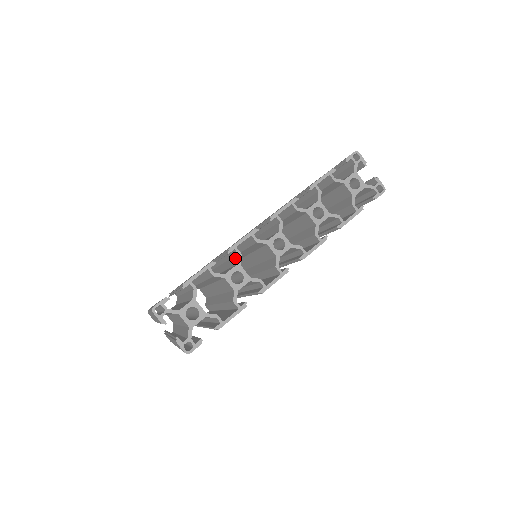
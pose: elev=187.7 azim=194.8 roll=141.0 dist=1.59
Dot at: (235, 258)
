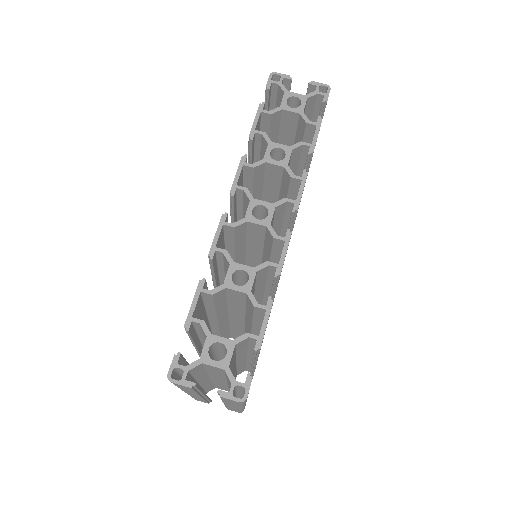
Dot at: (224, 261)
